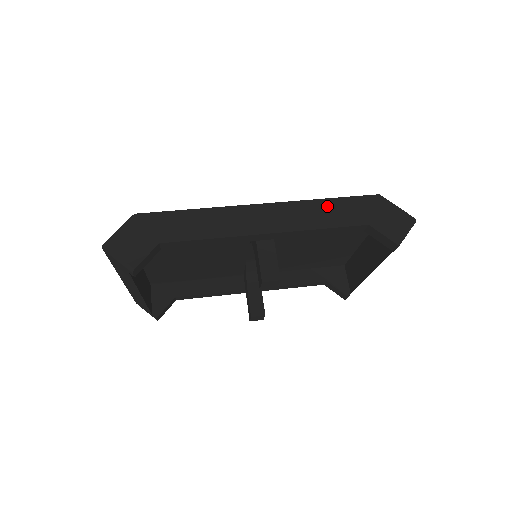
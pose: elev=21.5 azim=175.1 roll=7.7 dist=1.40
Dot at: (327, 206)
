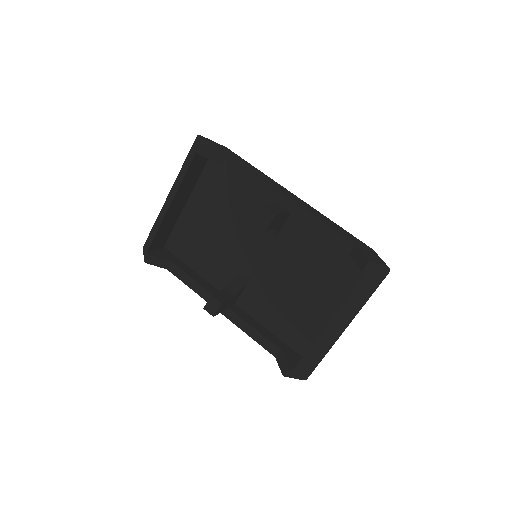
Dot at: (335, 224)
